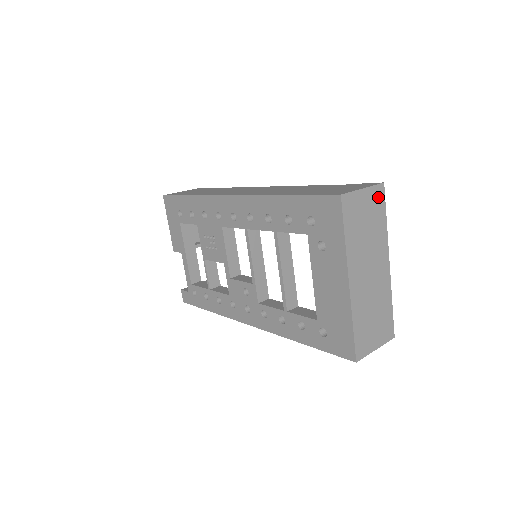
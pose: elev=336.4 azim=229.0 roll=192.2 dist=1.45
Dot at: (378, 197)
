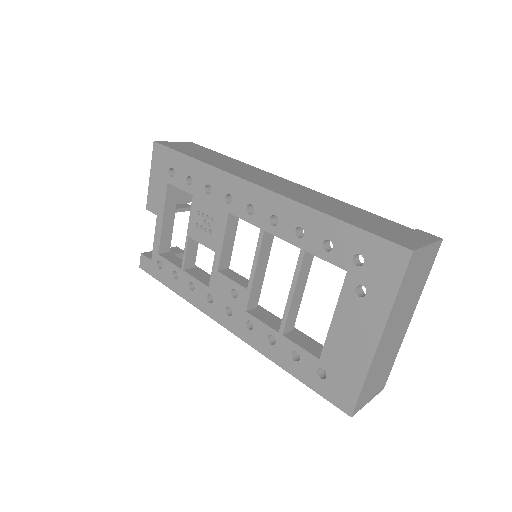
Dot at: (433, 254)
